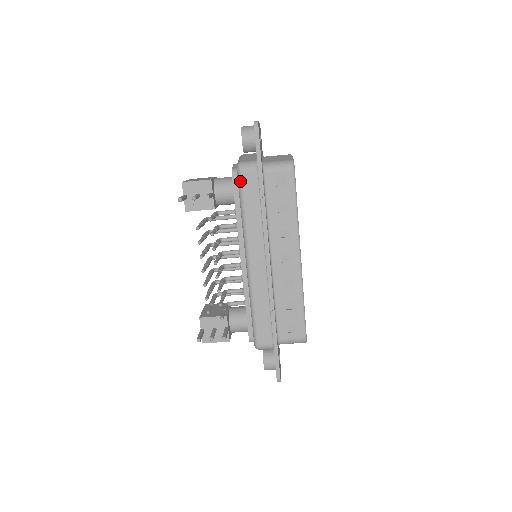
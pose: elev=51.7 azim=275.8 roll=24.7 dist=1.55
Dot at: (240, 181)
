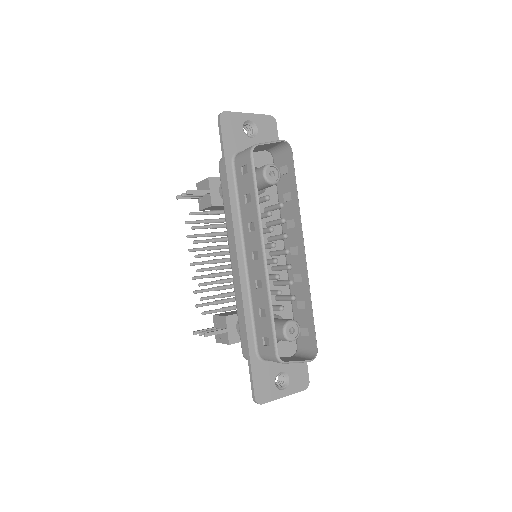
Dot at: (220, 175)
